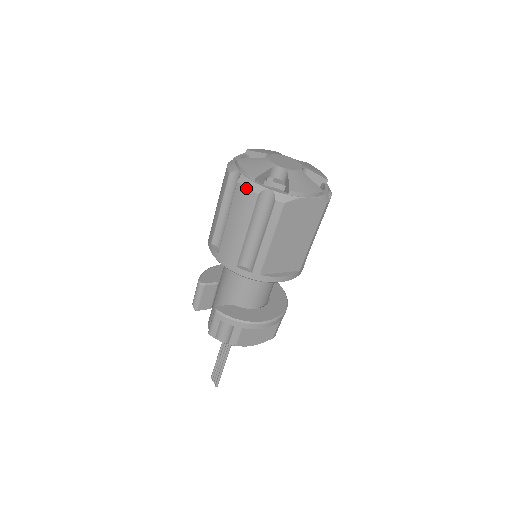
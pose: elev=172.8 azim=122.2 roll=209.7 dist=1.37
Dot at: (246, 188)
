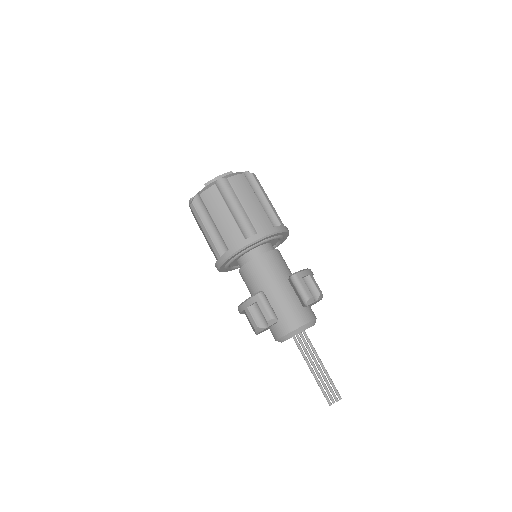
Dot at: (236, 175)
